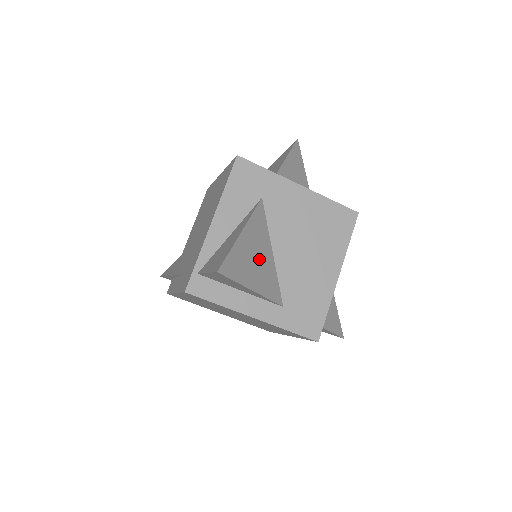
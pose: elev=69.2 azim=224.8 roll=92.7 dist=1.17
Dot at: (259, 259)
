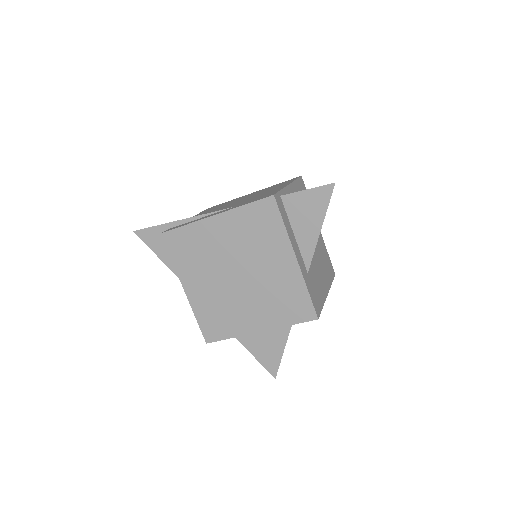
Dot at: occluded
